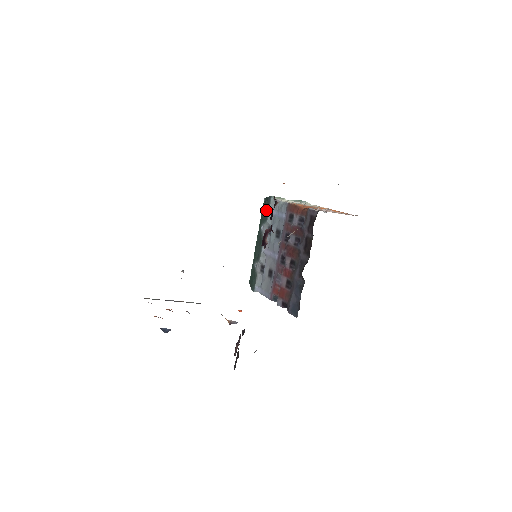
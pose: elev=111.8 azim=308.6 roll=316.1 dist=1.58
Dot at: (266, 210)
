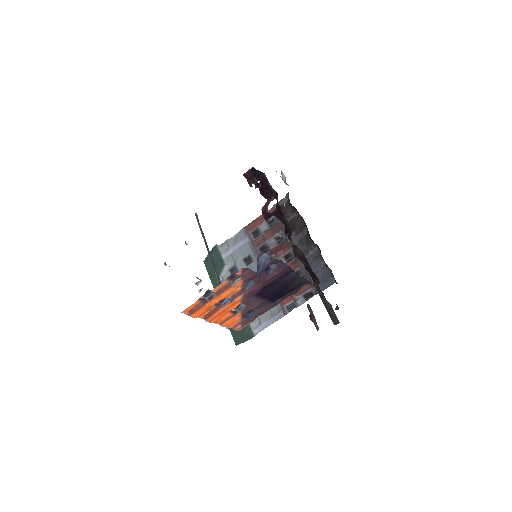
Dot at: (217, 260)
